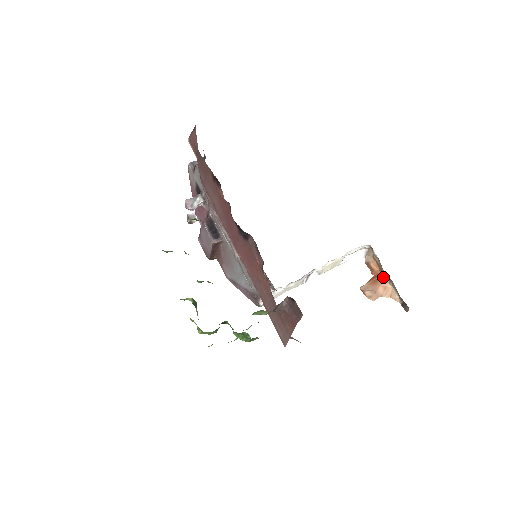
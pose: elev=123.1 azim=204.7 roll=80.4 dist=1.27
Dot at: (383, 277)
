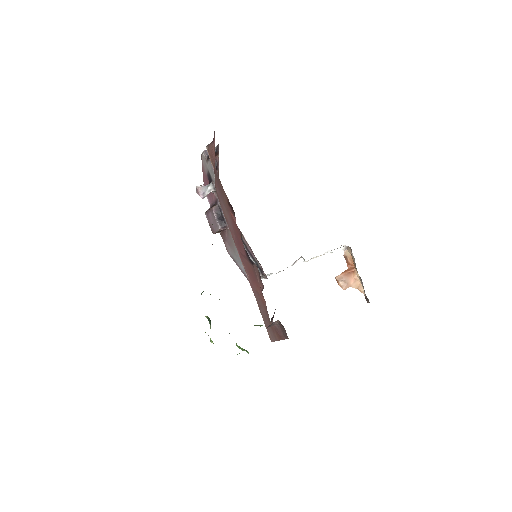
Dot at: (355, 272)
